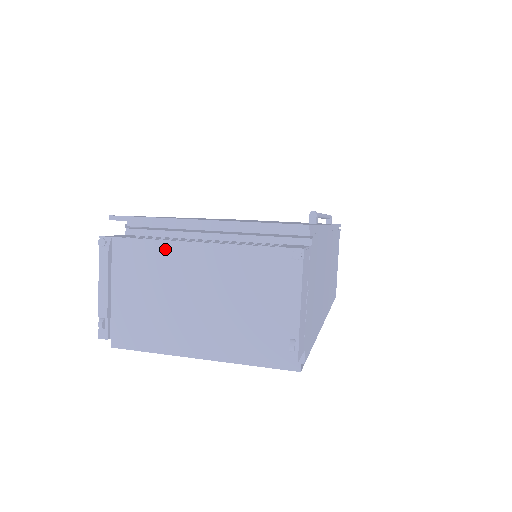
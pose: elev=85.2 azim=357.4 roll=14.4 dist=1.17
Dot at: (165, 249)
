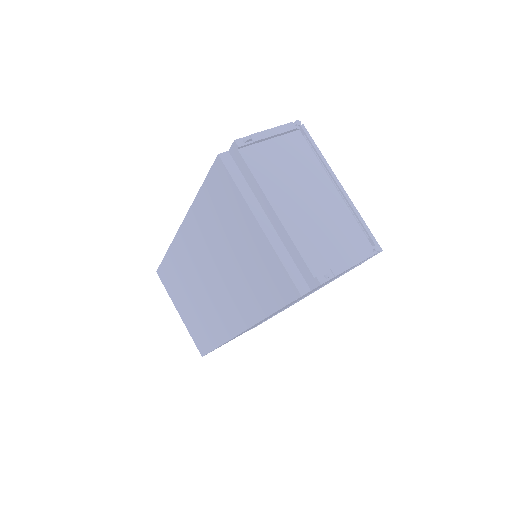
Dot at: (318, 167)
